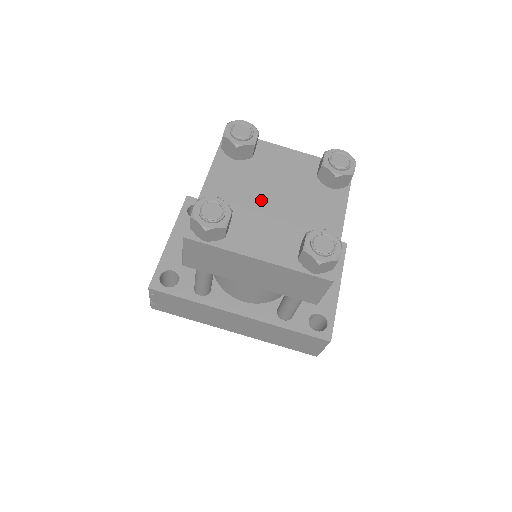
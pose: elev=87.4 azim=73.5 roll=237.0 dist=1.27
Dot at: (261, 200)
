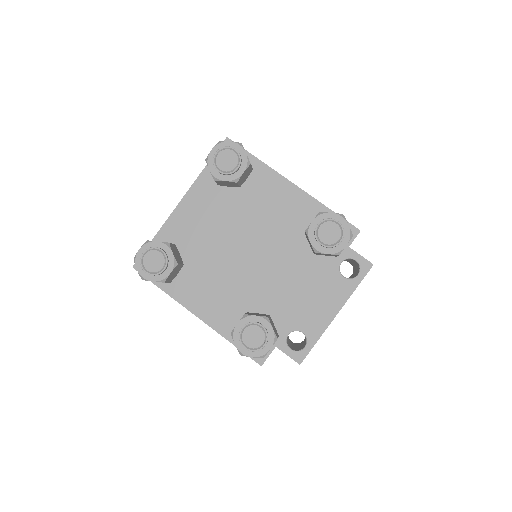
Dot at: (228, 246)
